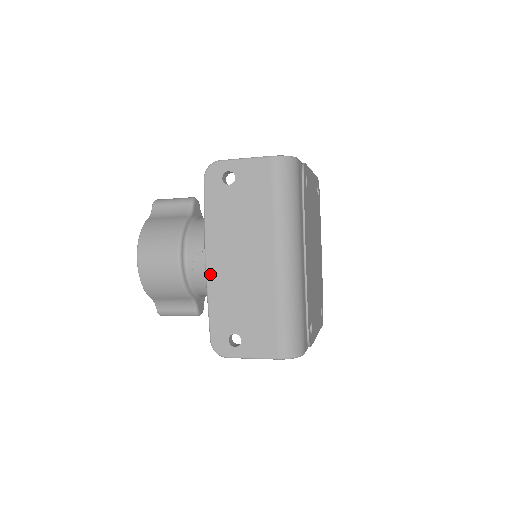
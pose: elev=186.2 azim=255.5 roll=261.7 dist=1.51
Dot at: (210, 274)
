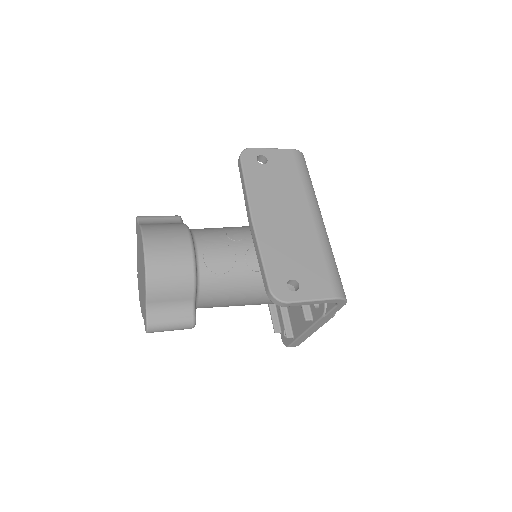
Dot at: (259, 229)
